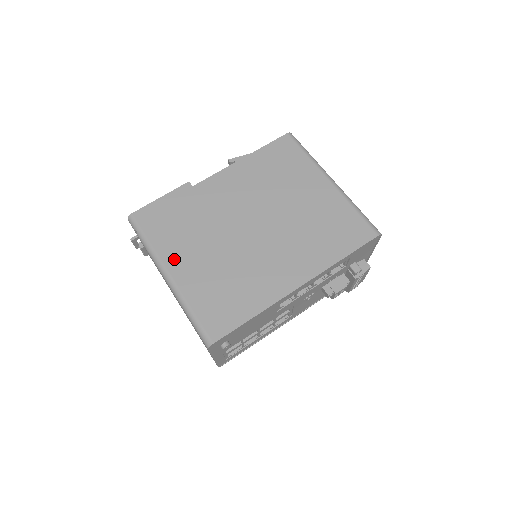
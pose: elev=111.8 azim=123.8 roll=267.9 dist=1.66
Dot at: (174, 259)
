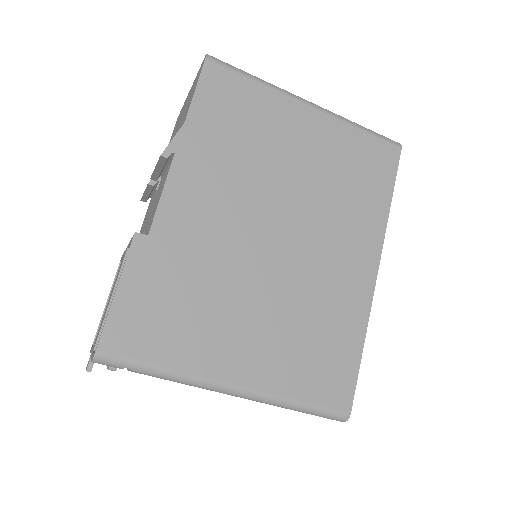
Dot at: (222, 361)
